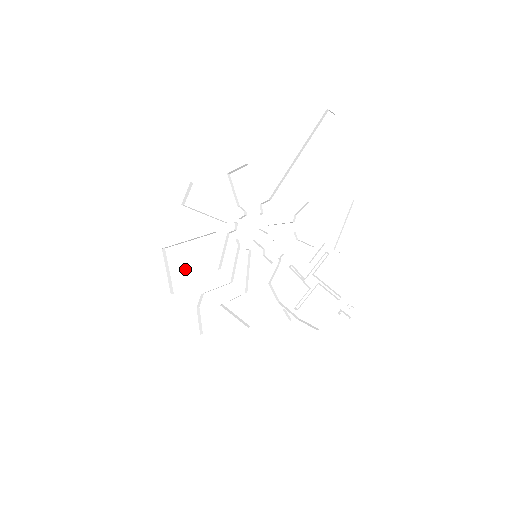
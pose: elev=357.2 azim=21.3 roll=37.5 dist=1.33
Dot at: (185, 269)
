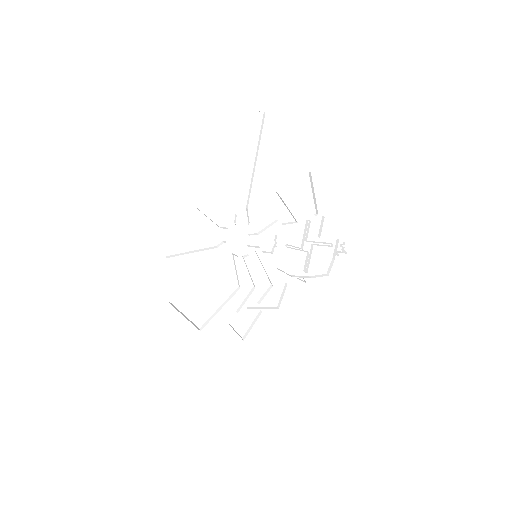
Dot at: (198, 304)
